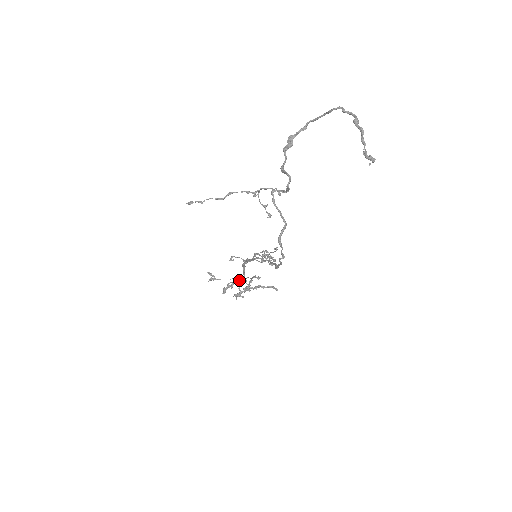
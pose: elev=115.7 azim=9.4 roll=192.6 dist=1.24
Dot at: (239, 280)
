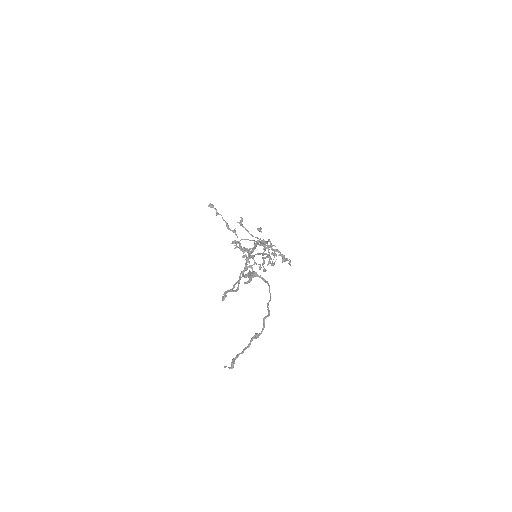
Dot at: (257, 242)
